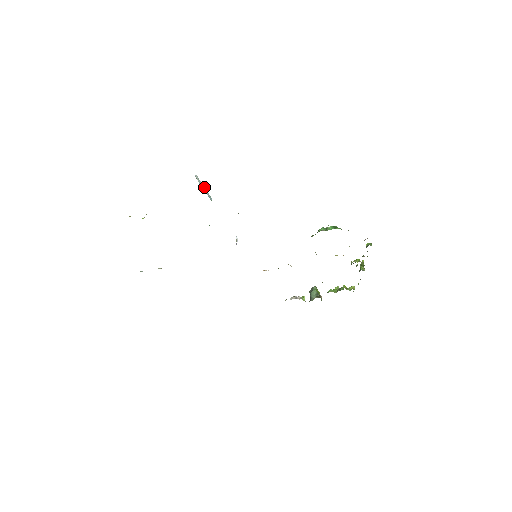
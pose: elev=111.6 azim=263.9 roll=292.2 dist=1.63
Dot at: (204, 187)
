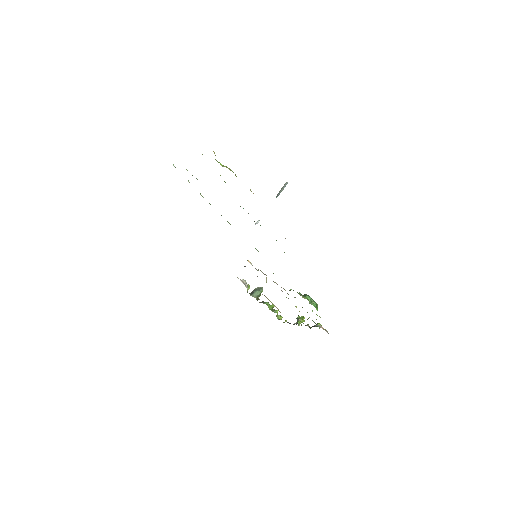
Dot at: (282, 190)
